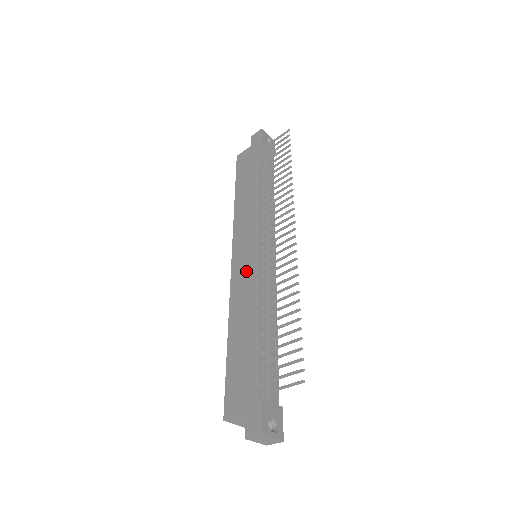
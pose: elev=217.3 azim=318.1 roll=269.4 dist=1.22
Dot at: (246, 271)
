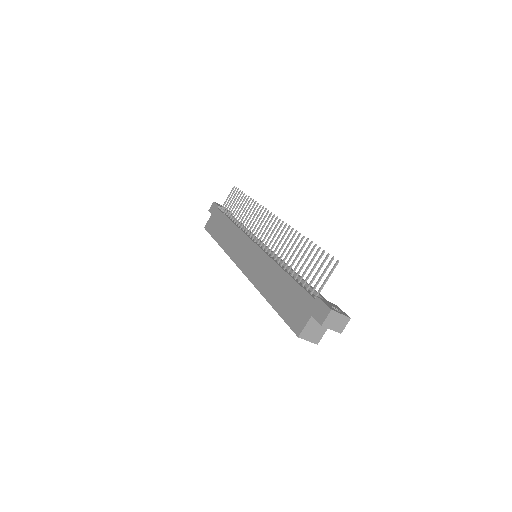
Dot at: (255, 261)
